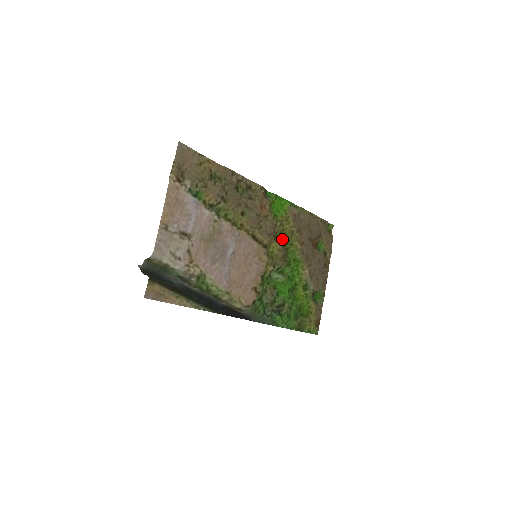
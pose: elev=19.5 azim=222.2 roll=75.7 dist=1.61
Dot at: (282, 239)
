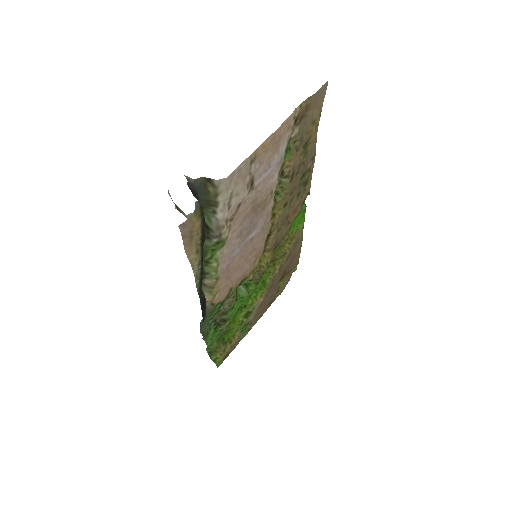
Dot at: (275, 254)
